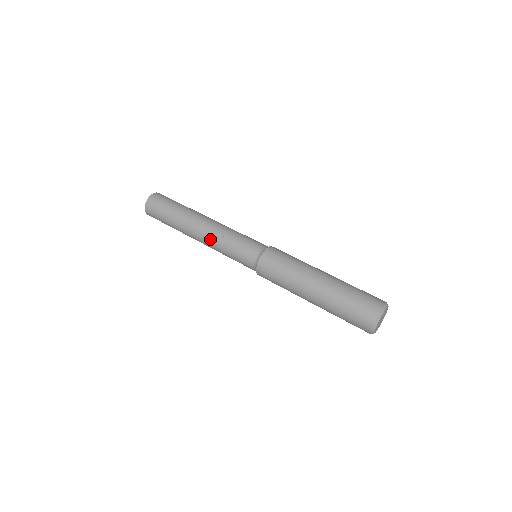
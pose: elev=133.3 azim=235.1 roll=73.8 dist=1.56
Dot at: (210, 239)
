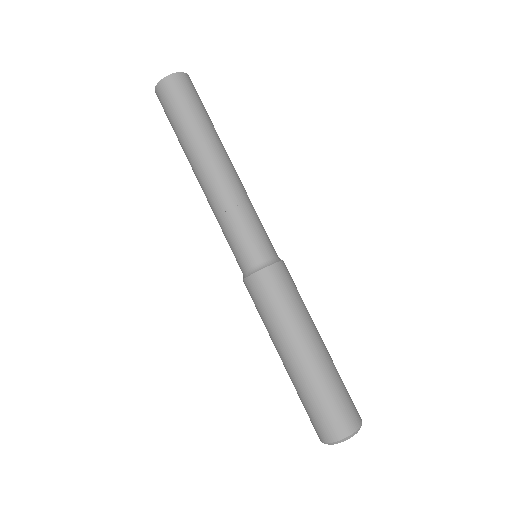
Dot at: (215, 197)
